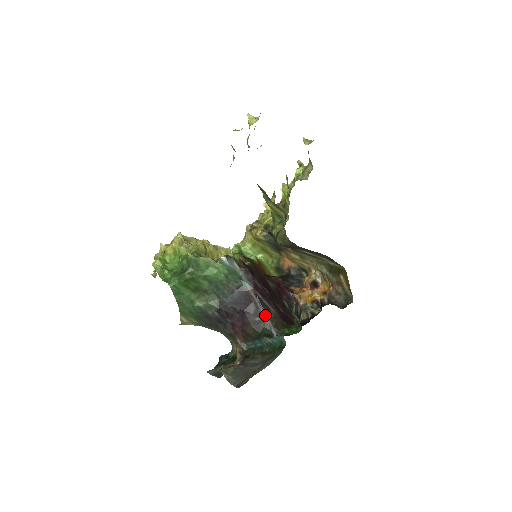
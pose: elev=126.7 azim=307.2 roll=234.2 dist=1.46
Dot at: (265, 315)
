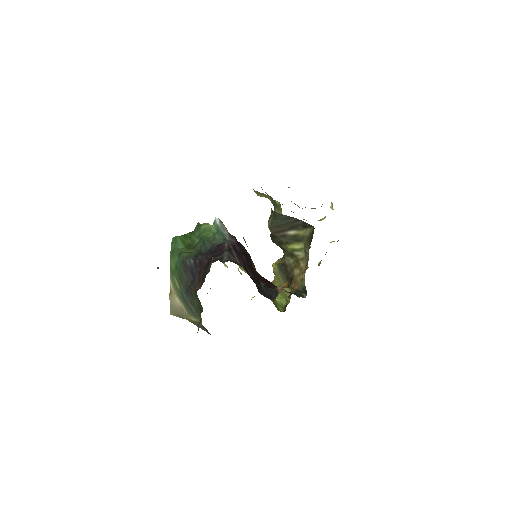
Dot at: (226, 254)
